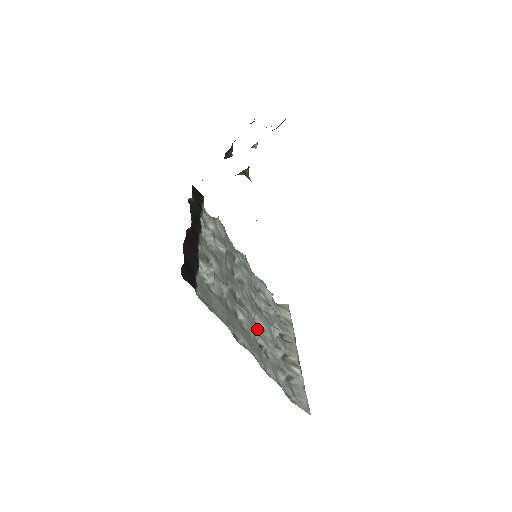
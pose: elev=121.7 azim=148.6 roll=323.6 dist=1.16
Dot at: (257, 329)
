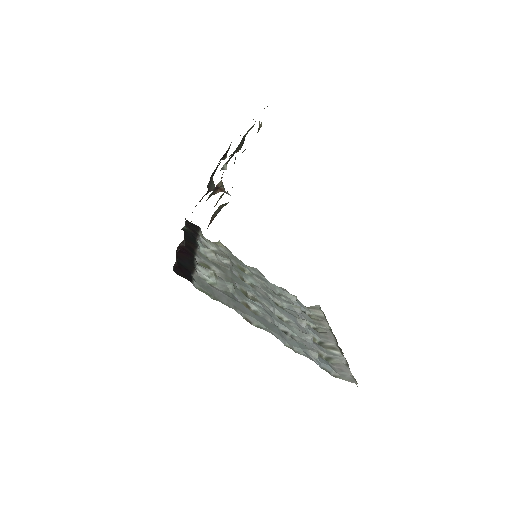
Dot at: (277, 318)
